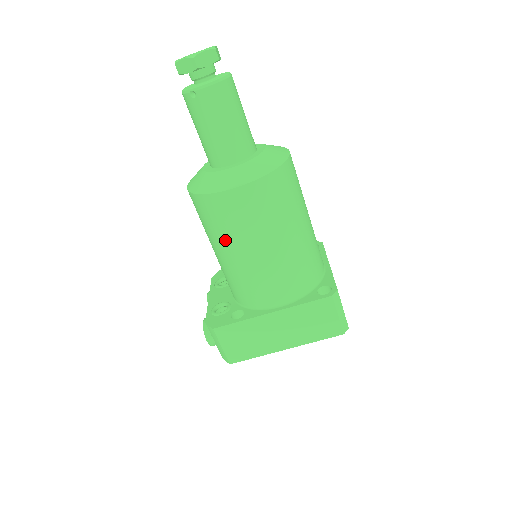
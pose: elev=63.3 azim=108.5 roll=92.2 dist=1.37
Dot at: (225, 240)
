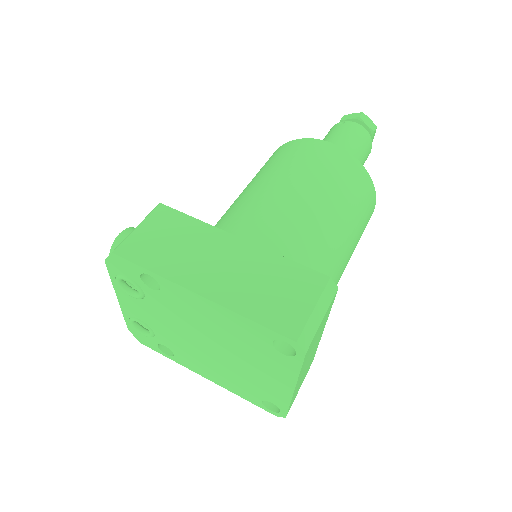
Dot at: (271, 172)
